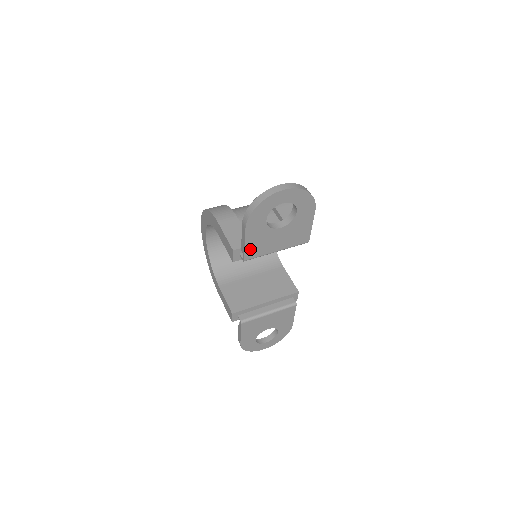
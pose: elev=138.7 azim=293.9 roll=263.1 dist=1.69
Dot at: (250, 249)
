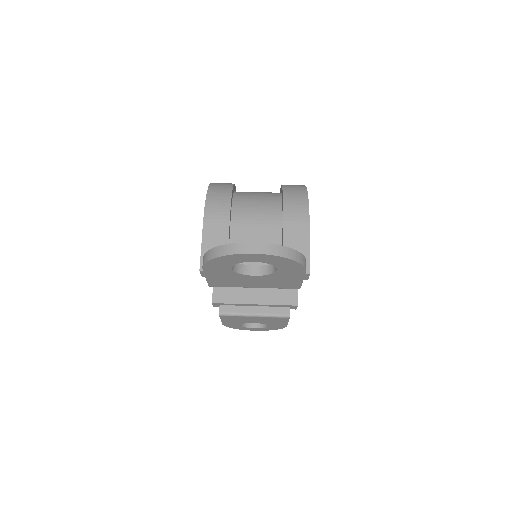
Dot at: (215, 281)
